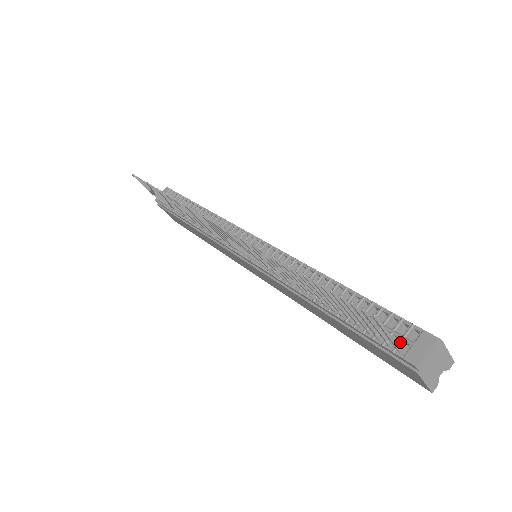
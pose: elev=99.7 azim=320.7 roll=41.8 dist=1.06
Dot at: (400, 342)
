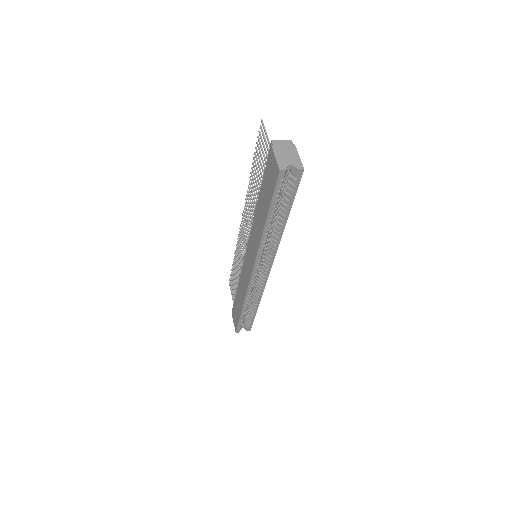
Dot at: occluded
